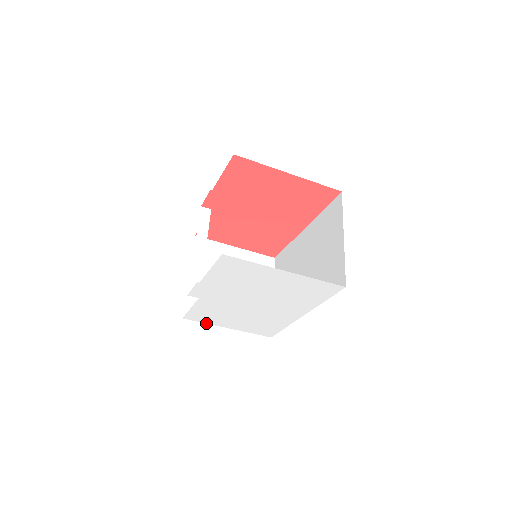
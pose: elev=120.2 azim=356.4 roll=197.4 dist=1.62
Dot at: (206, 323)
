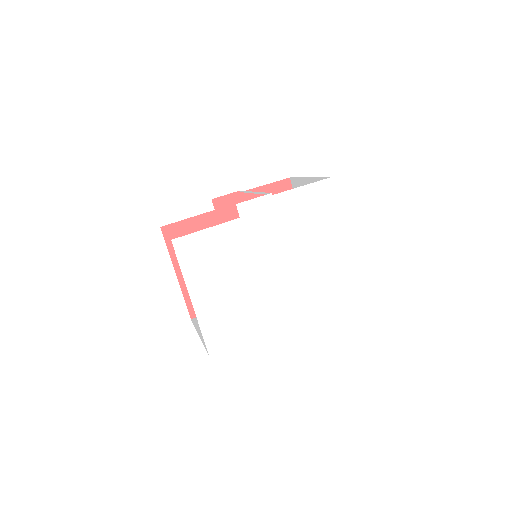
Dot at: (181, 271)
